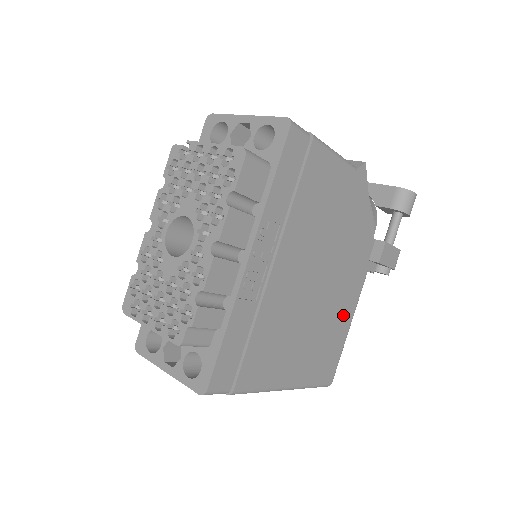
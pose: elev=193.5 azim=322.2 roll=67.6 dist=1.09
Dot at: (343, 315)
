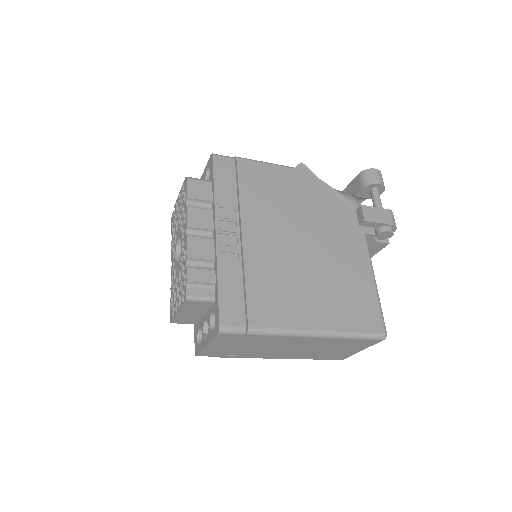
Dot at: (356, 270)
